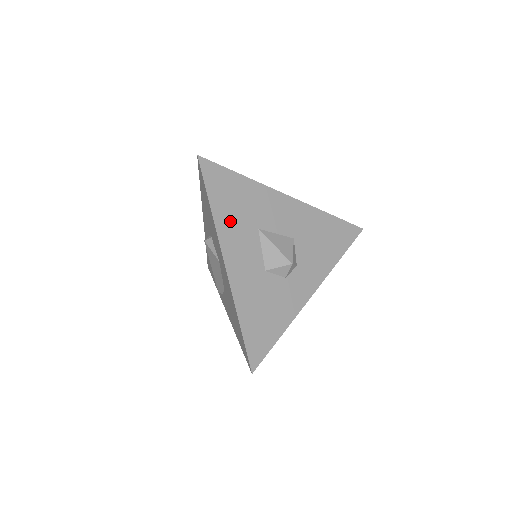
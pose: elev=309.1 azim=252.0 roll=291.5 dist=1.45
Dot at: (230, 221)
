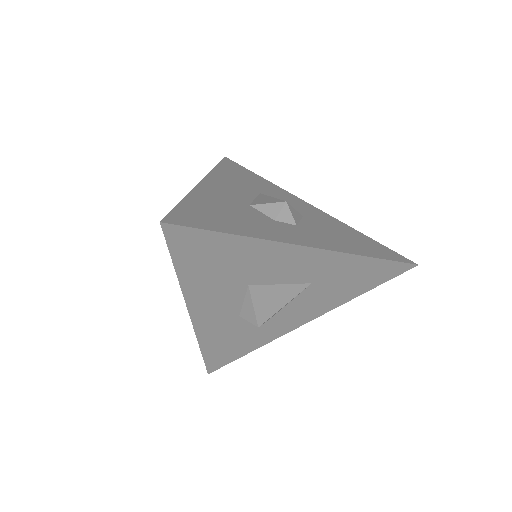
Dot at: (230, 177)
